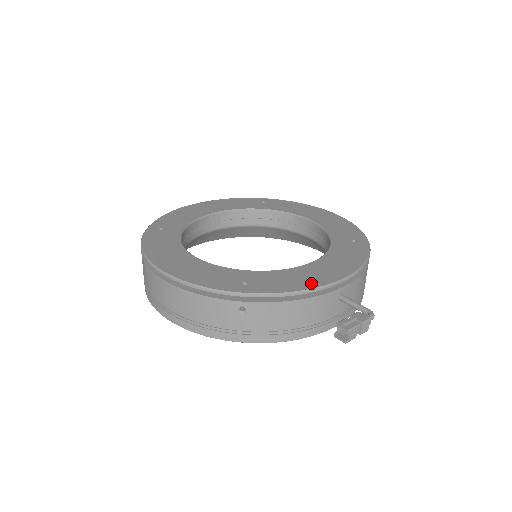
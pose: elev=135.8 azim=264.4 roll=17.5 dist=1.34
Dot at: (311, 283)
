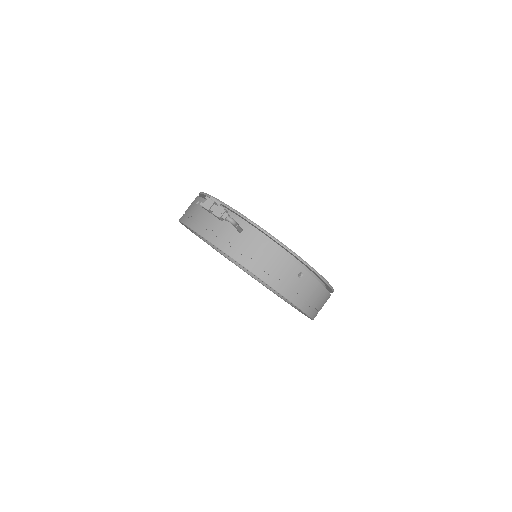
Dot at: occluded
